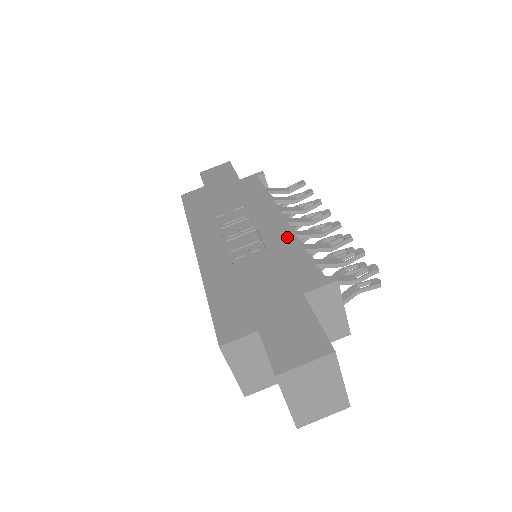
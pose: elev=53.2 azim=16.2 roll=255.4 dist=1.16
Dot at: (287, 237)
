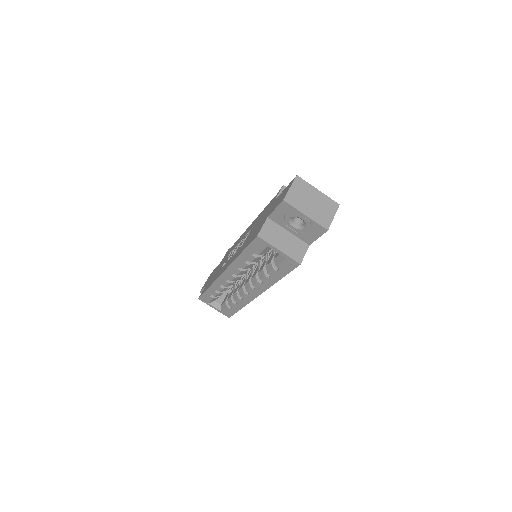
Dot at: occluded
